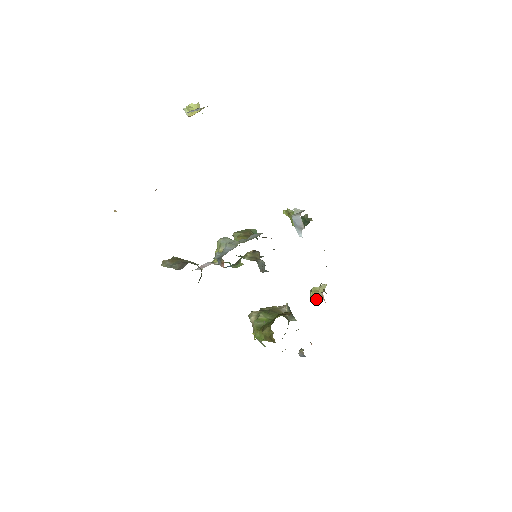
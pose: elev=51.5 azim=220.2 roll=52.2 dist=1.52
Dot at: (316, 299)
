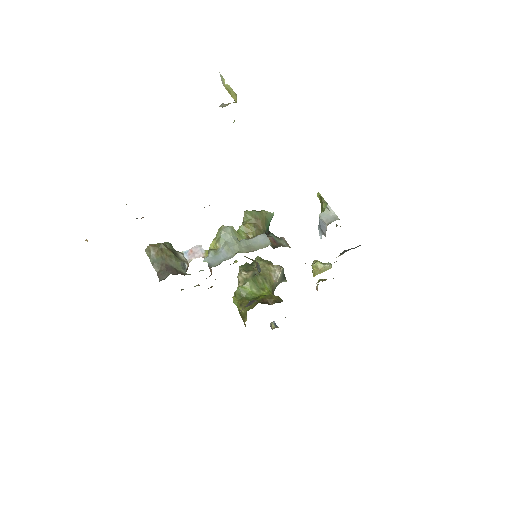
Dot at: (314, 275)
